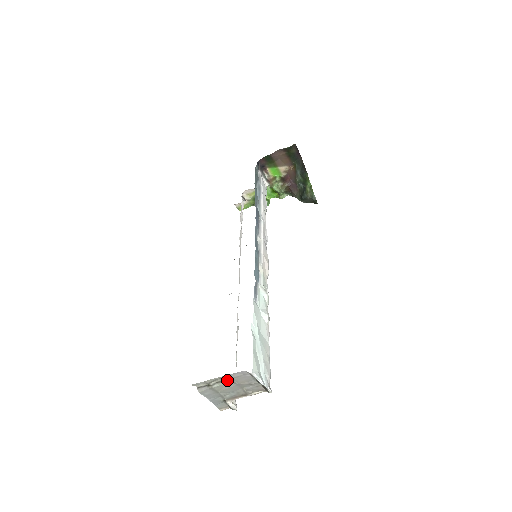
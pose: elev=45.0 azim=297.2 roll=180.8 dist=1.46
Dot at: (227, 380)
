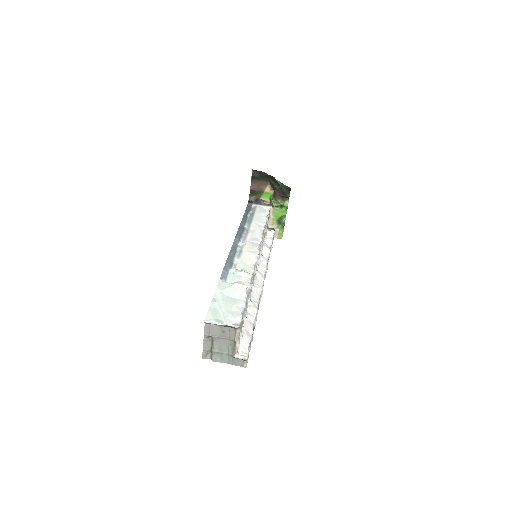
Dot at: (212, 340)
